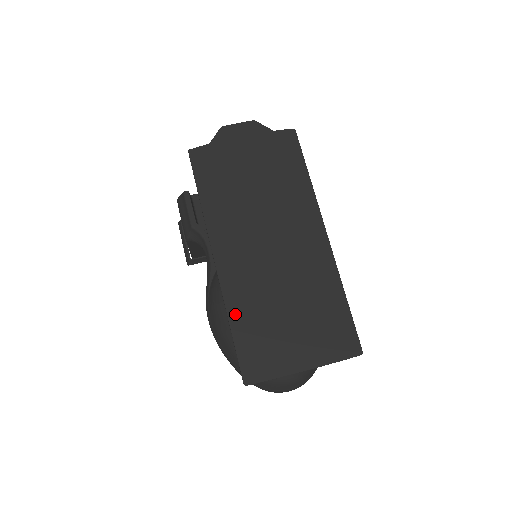
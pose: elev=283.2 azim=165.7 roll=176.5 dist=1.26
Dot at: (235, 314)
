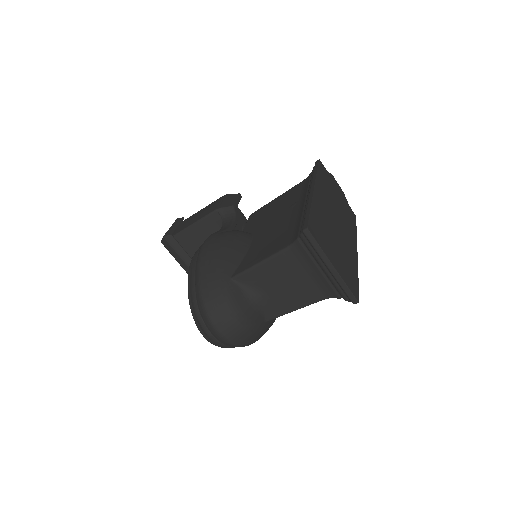
Dot at: (315, 209)
